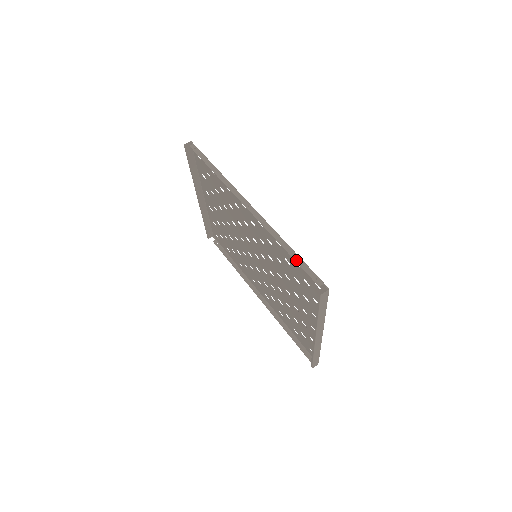
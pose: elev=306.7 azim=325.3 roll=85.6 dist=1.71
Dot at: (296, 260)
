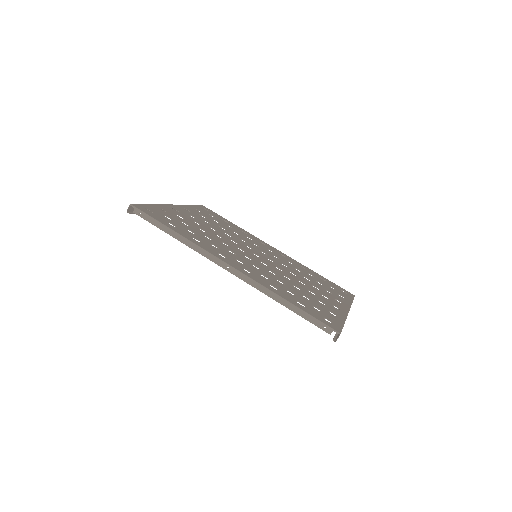
Dot at: (299, 314)
